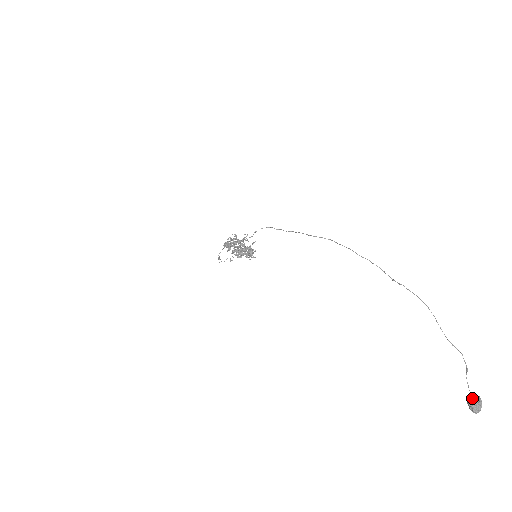
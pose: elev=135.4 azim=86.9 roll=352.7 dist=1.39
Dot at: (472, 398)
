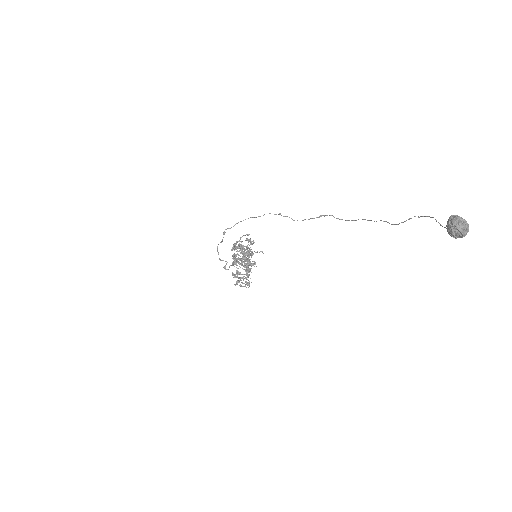
Dot at: (457, 218)
